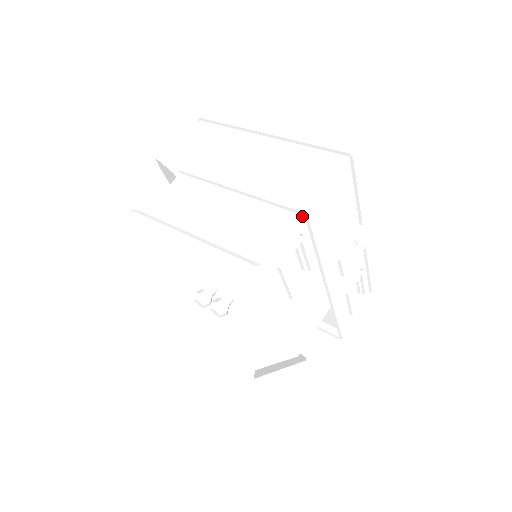
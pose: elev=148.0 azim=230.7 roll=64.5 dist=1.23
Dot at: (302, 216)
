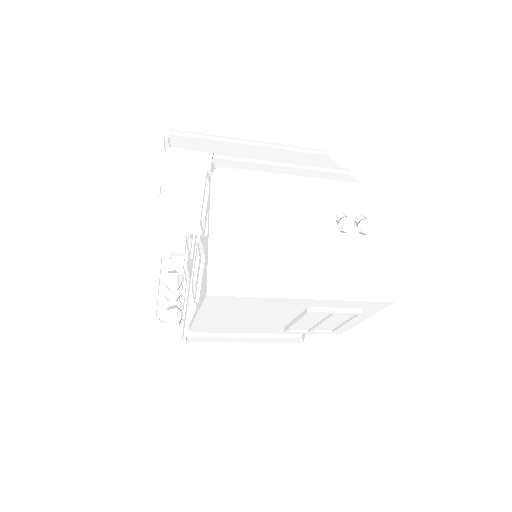
Dot at: (350, 175)
